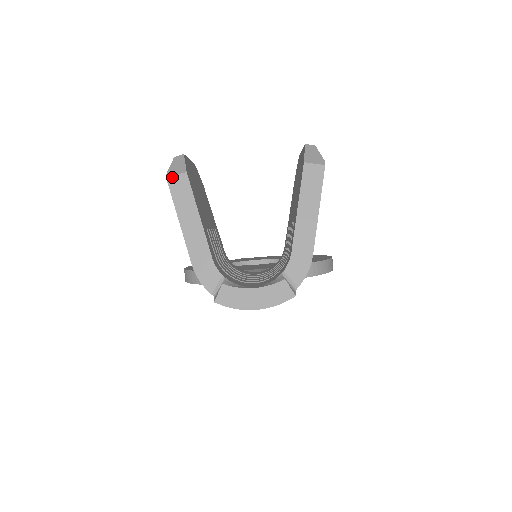
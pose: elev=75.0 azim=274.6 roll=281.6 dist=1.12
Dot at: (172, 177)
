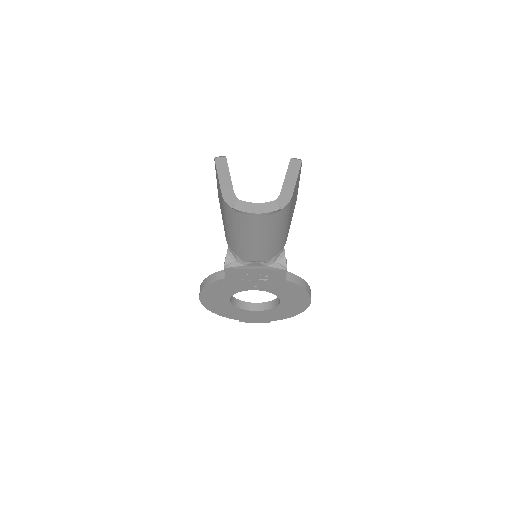
Dot at: (218, 158)
